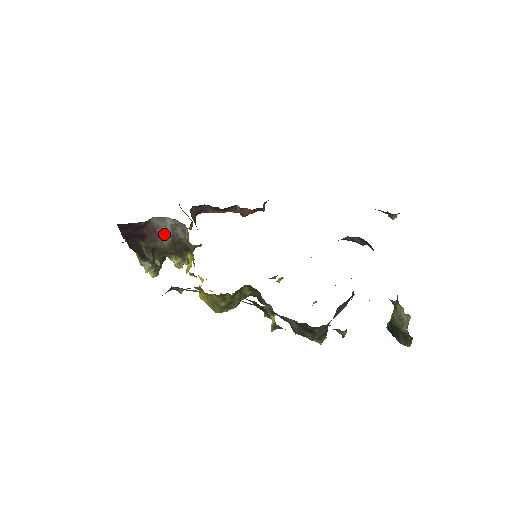
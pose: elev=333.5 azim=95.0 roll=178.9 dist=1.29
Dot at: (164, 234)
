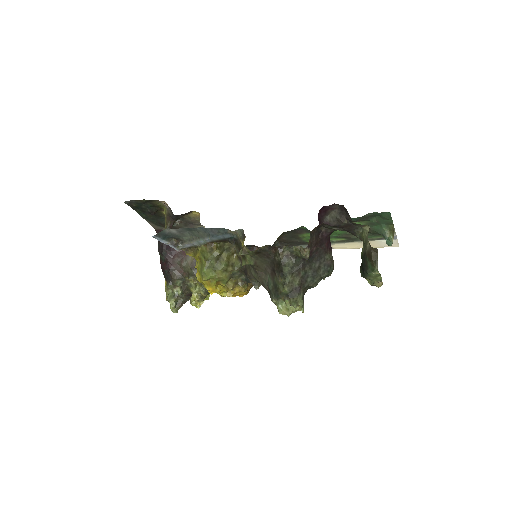
Dot at: occluded
